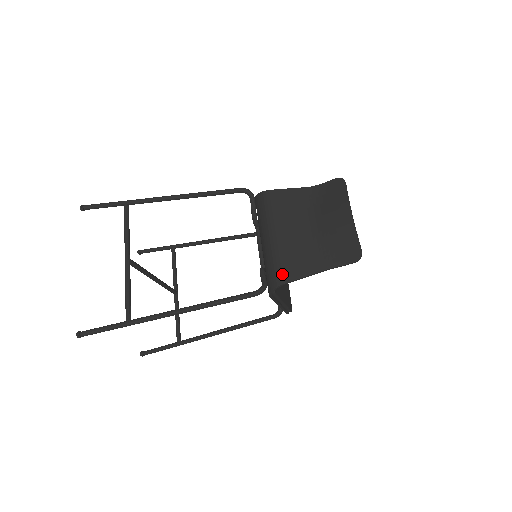
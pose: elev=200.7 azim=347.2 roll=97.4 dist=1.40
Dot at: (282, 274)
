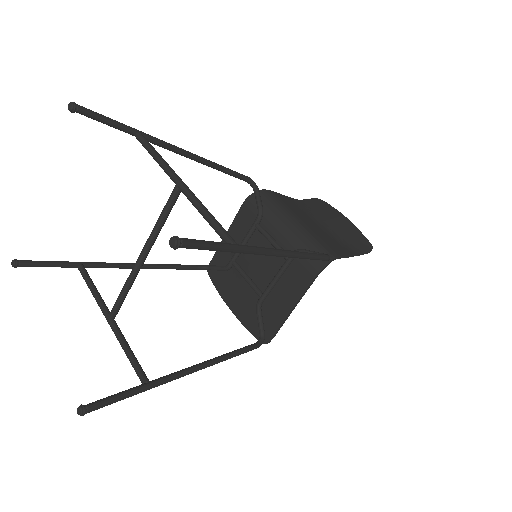
Dot at: (330, 250)
